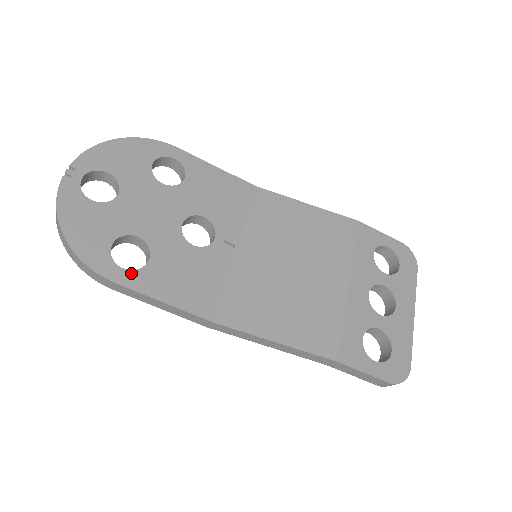
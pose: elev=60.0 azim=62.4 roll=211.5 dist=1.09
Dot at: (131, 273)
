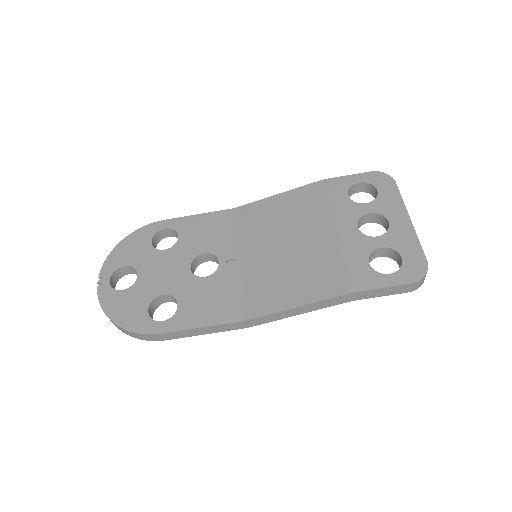
Dot at: (169, 321)
